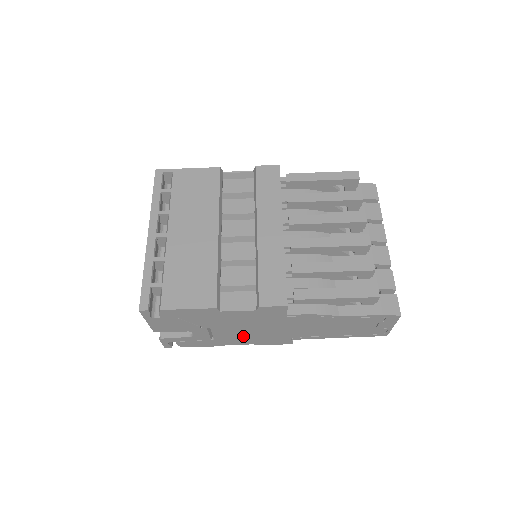
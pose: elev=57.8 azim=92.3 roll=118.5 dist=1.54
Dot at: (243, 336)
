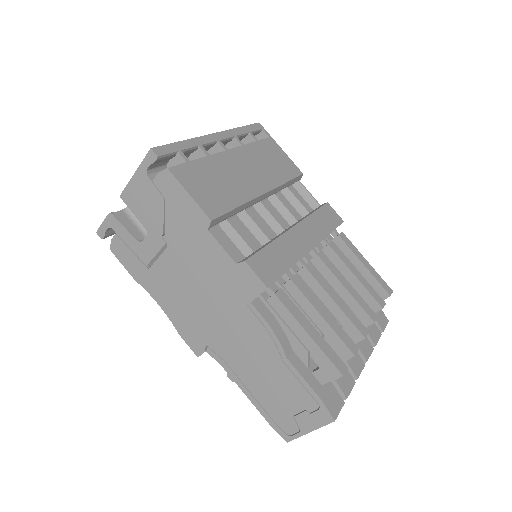
Dot at: (177, 293)
